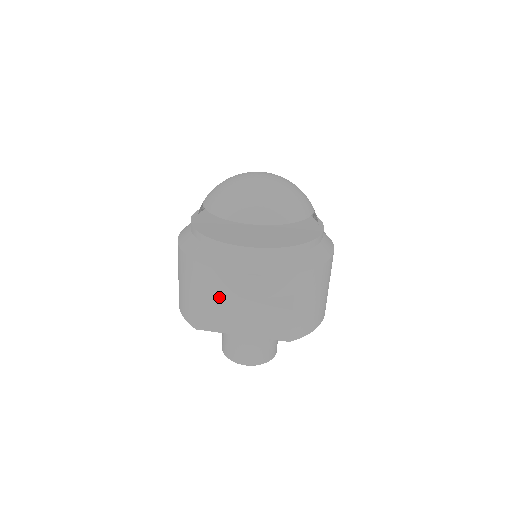
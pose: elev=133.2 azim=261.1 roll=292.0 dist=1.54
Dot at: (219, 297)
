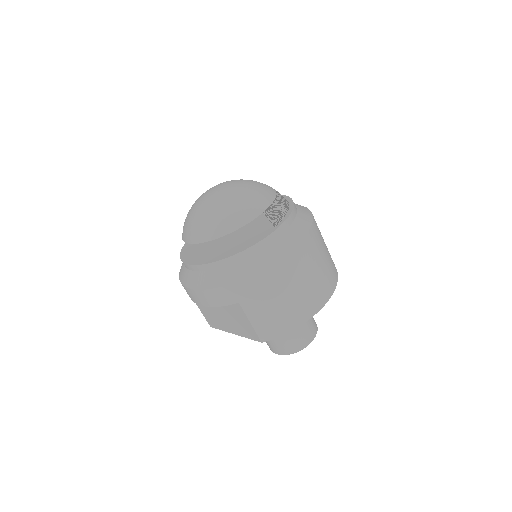
Dot at: occluded
